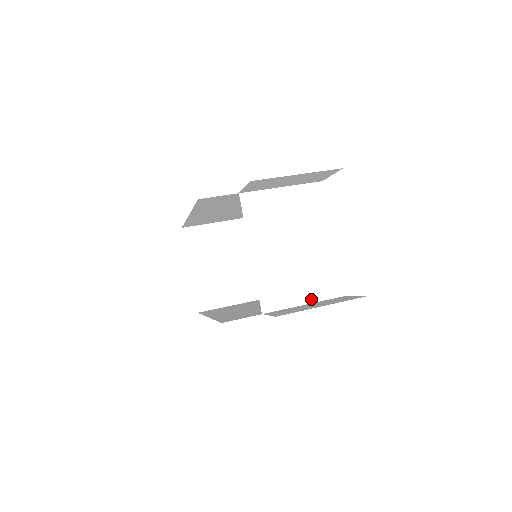
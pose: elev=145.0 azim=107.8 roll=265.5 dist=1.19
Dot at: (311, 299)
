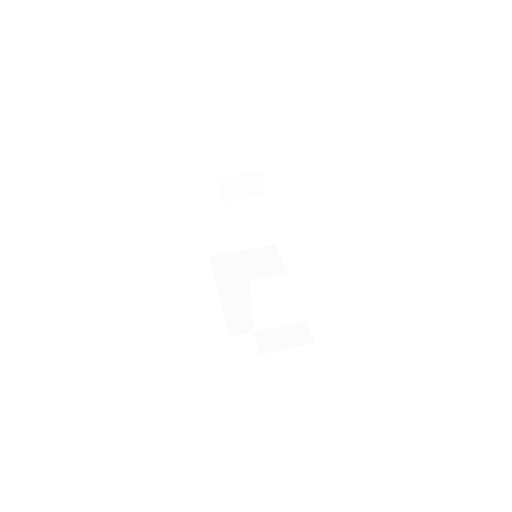
Dot at: (285, 324)
